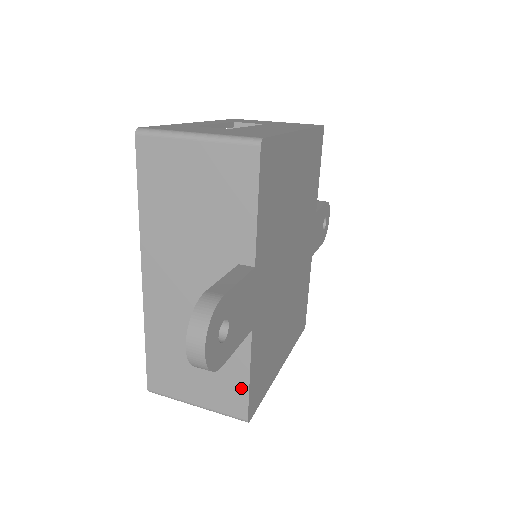
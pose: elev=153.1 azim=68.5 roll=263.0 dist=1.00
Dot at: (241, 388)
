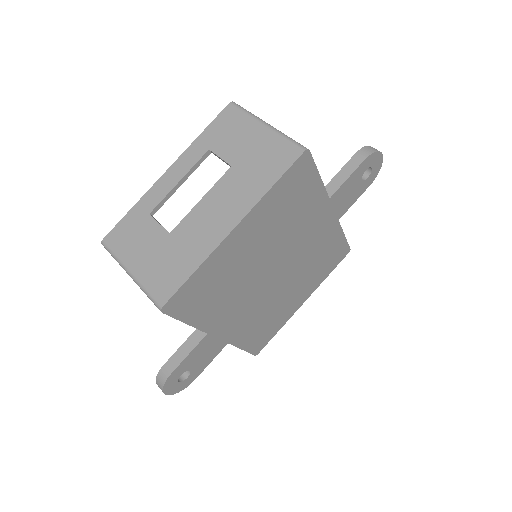
Dot at: occluded
